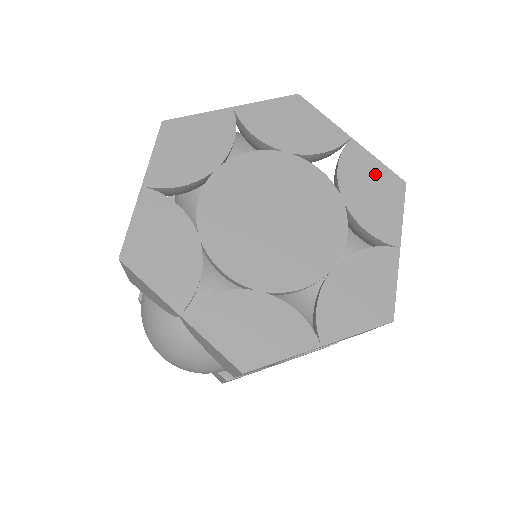
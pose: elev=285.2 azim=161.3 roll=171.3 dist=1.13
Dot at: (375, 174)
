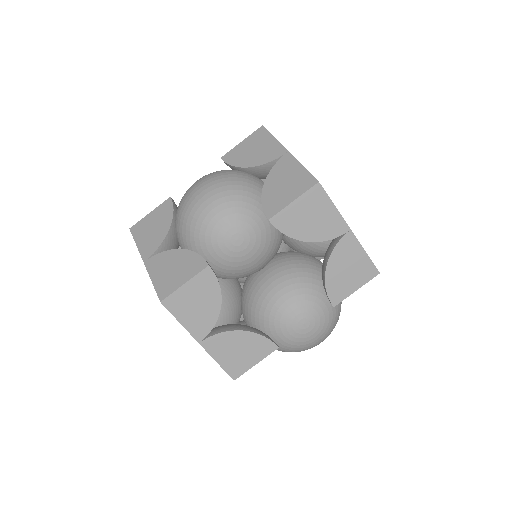
Dot at: occluded
